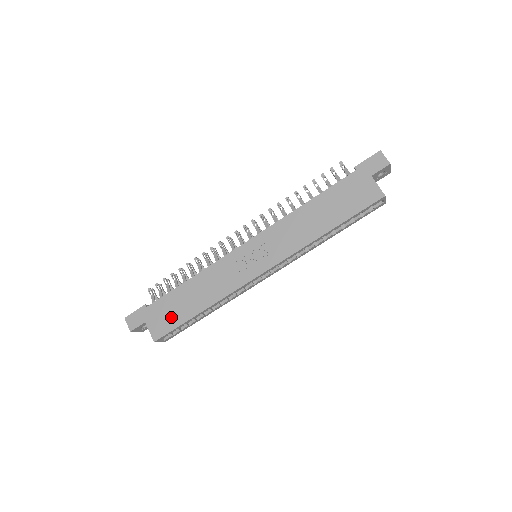
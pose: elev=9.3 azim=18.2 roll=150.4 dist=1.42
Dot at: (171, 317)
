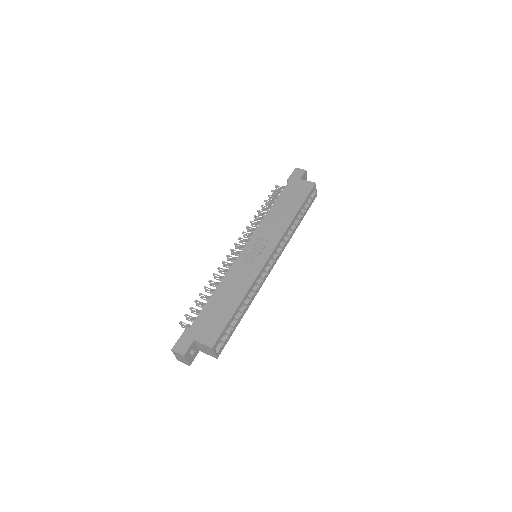
Dot at: (216, 322)
